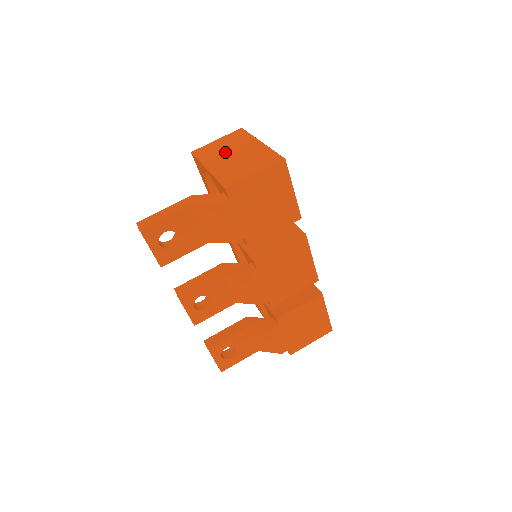
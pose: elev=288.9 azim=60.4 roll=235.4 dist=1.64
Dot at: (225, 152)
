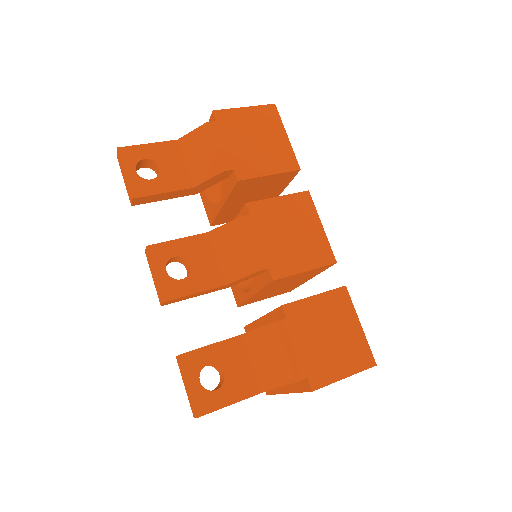
Dot at: occluded
